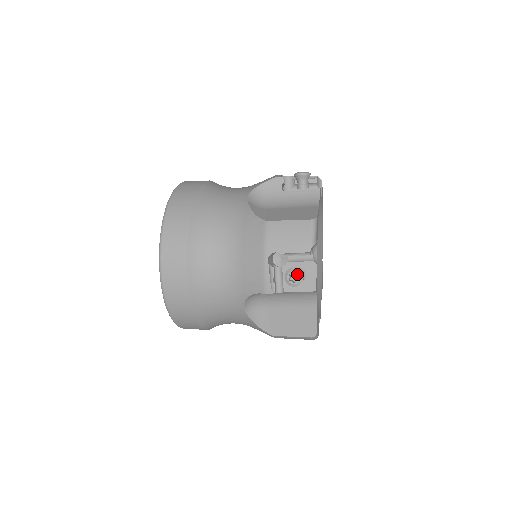
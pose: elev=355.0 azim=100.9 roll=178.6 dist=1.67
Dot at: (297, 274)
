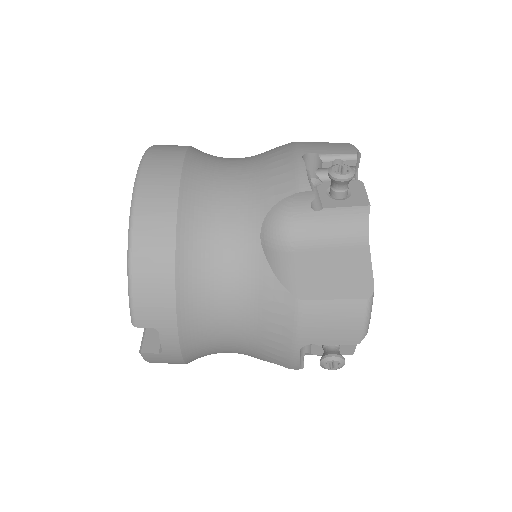
Dot at: occluded
